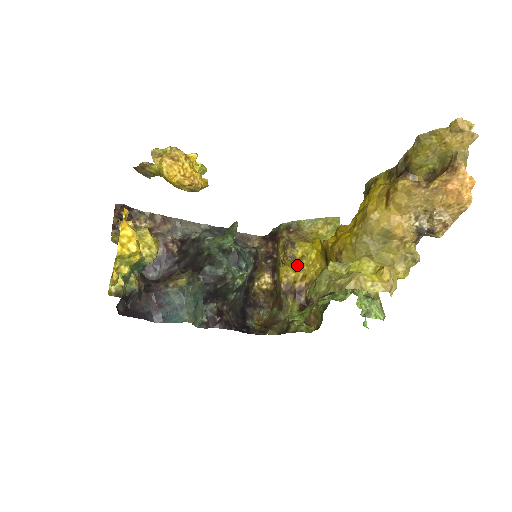
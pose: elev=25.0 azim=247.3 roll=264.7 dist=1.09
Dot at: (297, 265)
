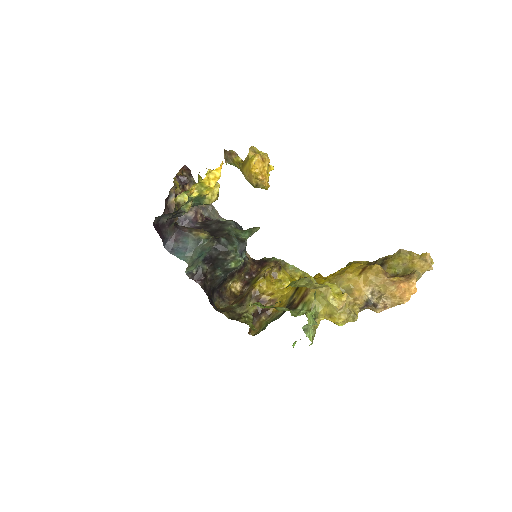
Dot at: (273, 283)
